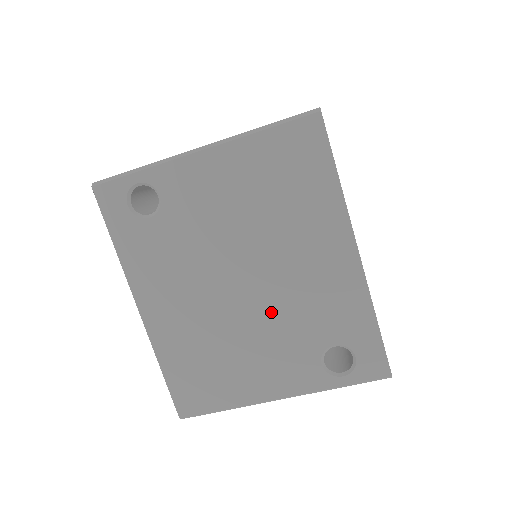
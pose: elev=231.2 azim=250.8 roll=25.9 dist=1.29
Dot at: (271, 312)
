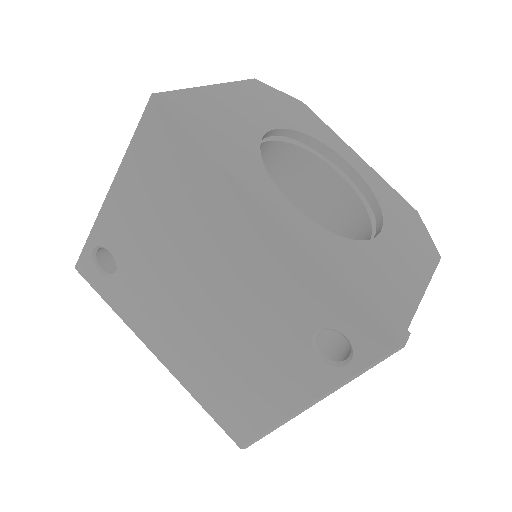
Dot at: (241, 319)
